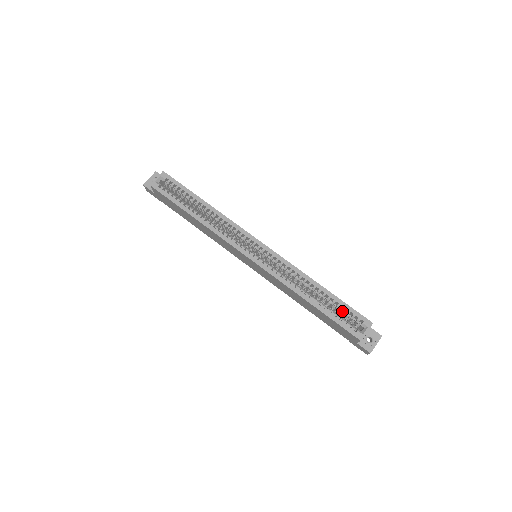
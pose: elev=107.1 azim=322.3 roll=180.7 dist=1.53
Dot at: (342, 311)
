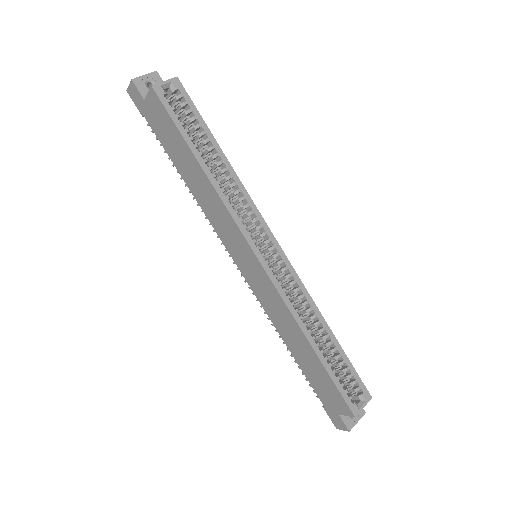
Dot at: (344, 371)
